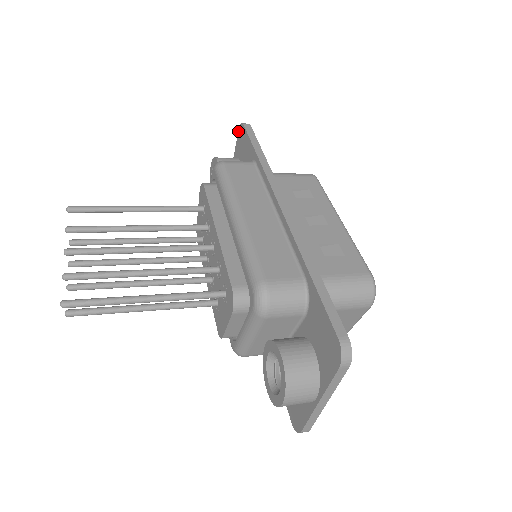
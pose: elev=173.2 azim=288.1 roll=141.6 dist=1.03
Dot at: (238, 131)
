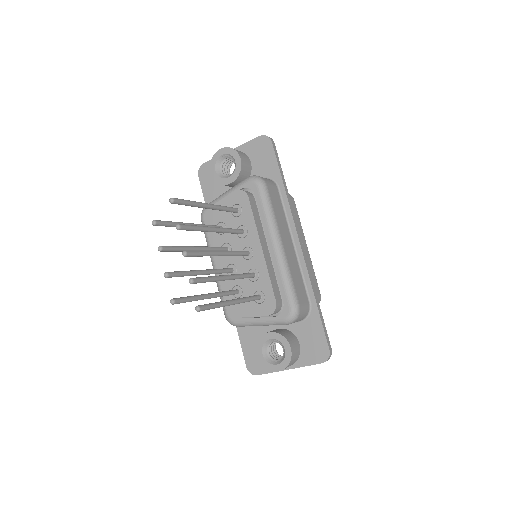
Dot at: (259, 136)
